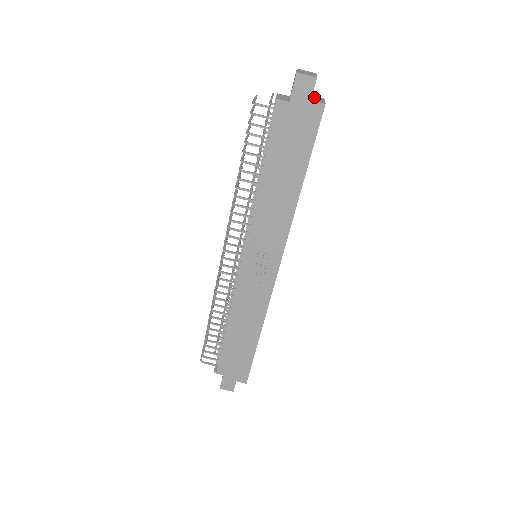
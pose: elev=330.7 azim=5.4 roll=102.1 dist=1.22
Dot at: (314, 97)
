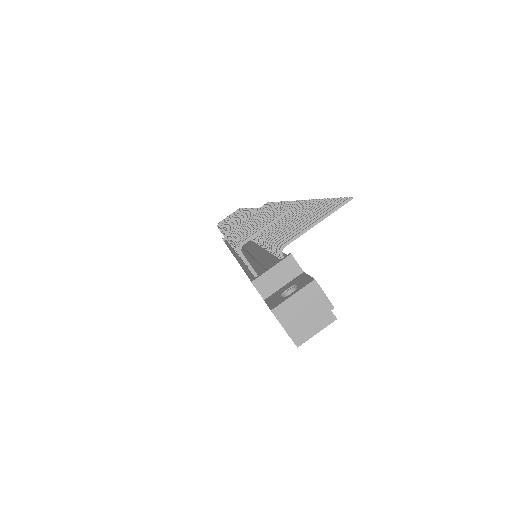
Dot at: occluded
